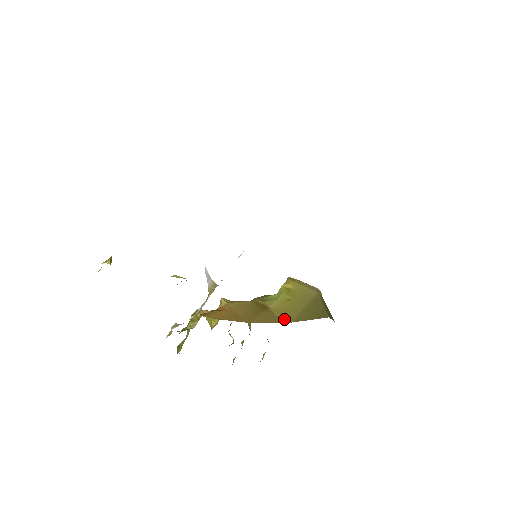
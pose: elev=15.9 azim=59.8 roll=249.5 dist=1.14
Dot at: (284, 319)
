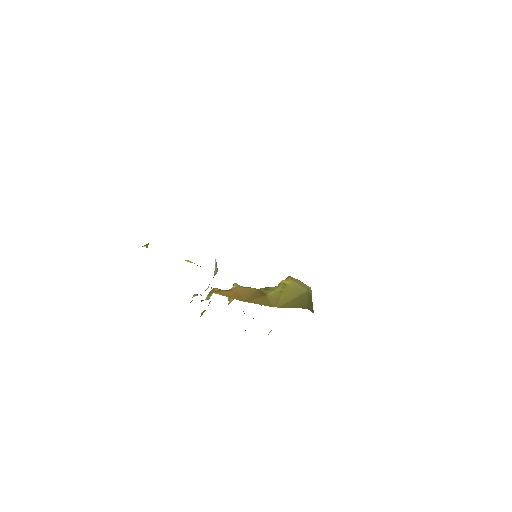
Dot at: (274, 304)
